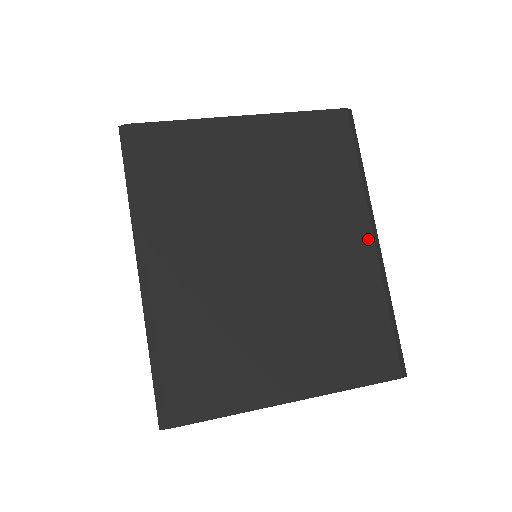
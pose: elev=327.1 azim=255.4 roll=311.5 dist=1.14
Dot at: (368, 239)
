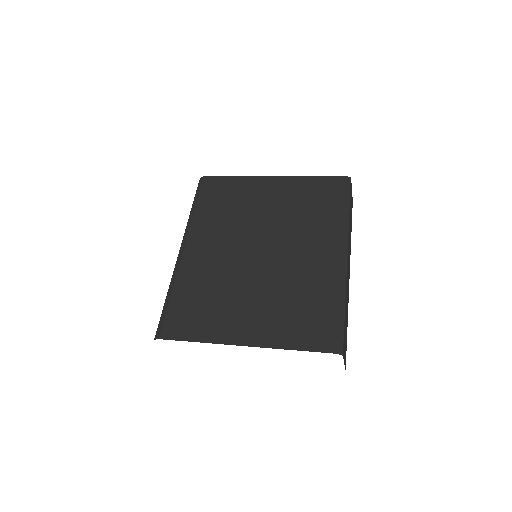
Dot at: (337, 254)
